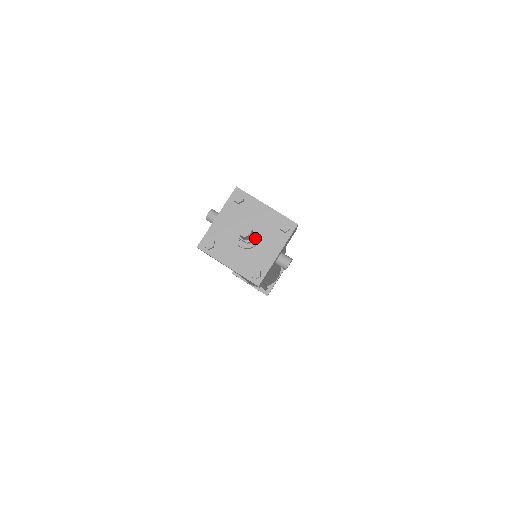
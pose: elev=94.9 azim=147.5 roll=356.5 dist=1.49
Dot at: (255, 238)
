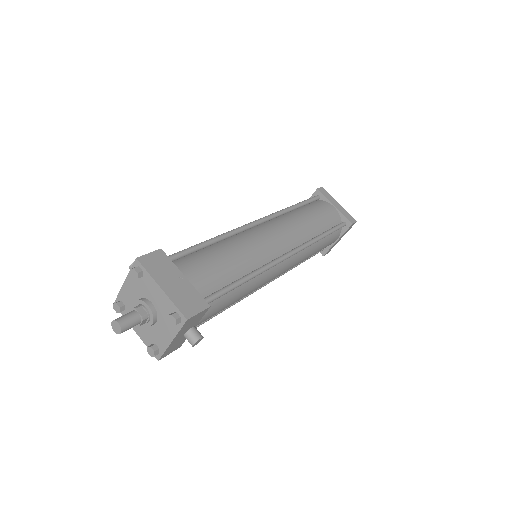
Dot at: (149, 320)
